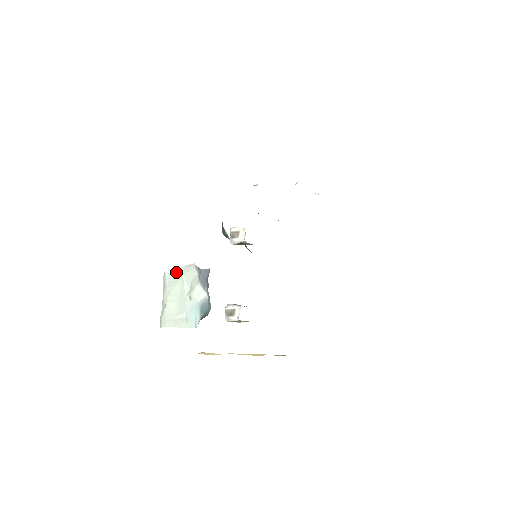
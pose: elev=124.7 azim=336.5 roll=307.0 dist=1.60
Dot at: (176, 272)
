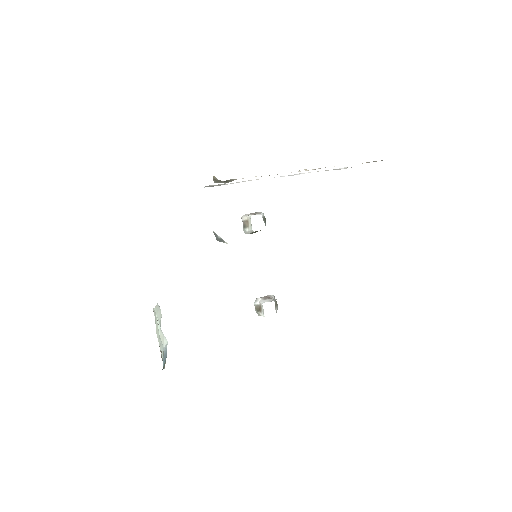
Dot at: (154, 309)
